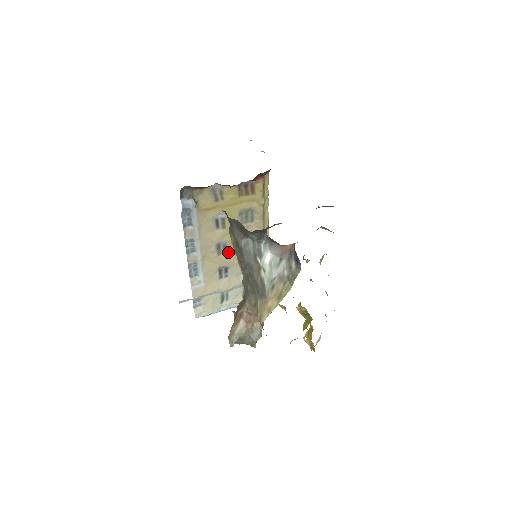
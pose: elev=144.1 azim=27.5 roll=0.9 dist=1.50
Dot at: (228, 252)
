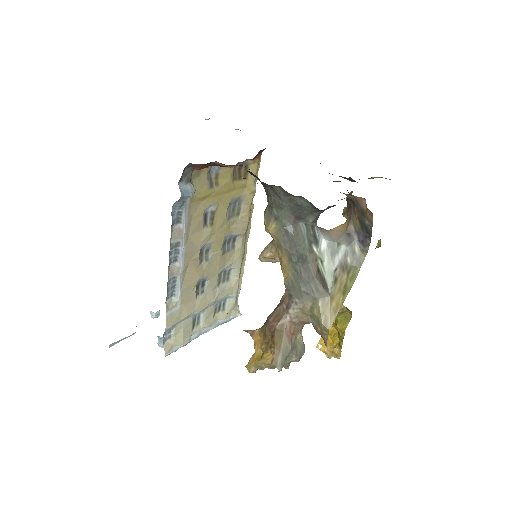
Dot at: (210, 258)
